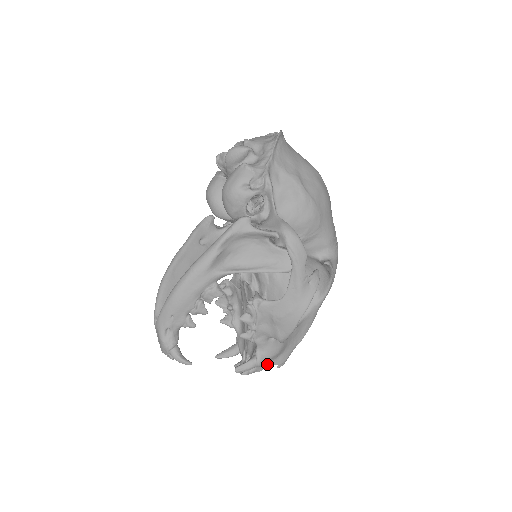
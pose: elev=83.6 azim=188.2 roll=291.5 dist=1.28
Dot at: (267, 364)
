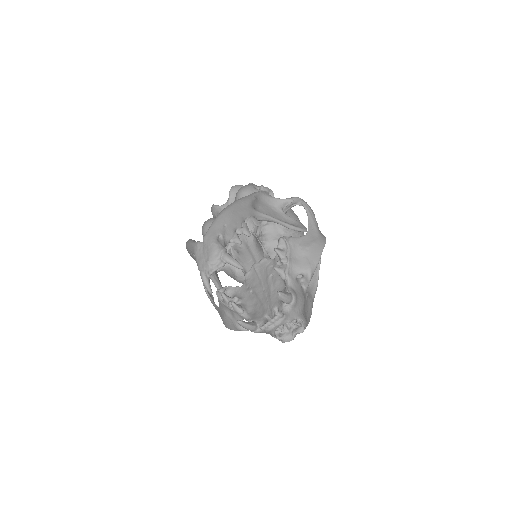
Dot at: (296, 313)
